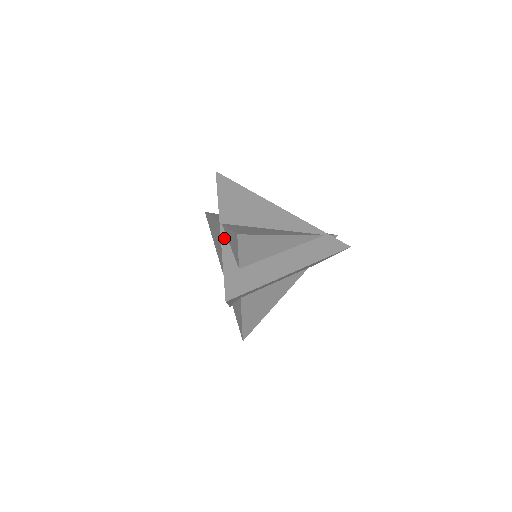
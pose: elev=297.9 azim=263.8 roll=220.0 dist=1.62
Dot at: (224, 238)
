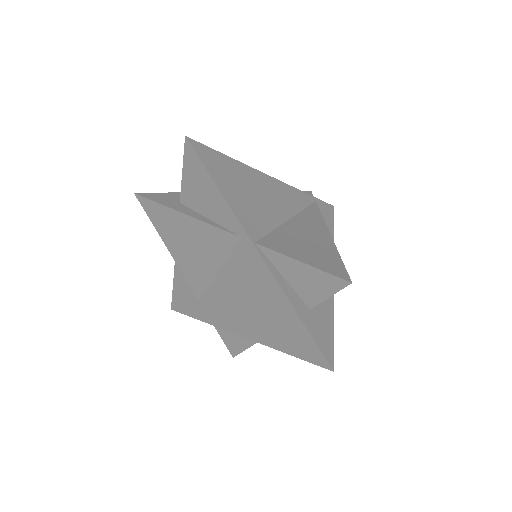
Dot at: (272, 268)
